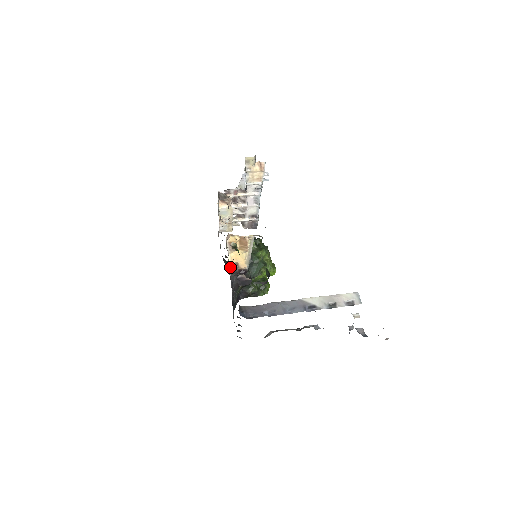
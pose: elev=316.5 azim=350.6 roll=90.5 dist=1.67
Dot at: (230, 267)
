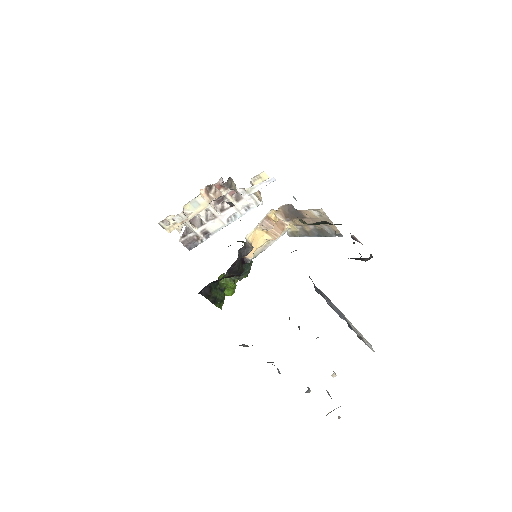
Dot at: (246, 242)
